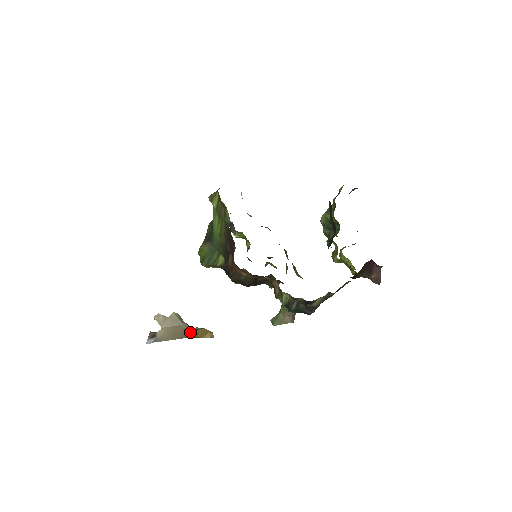
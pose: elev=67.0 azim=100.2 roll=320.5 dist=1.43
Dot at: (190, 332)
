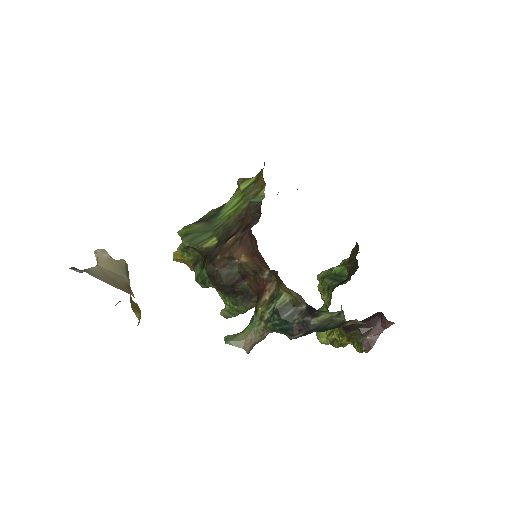
Dot at: (130, 290)
